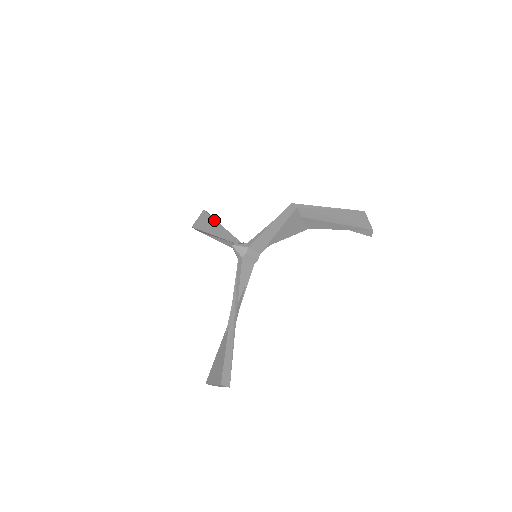
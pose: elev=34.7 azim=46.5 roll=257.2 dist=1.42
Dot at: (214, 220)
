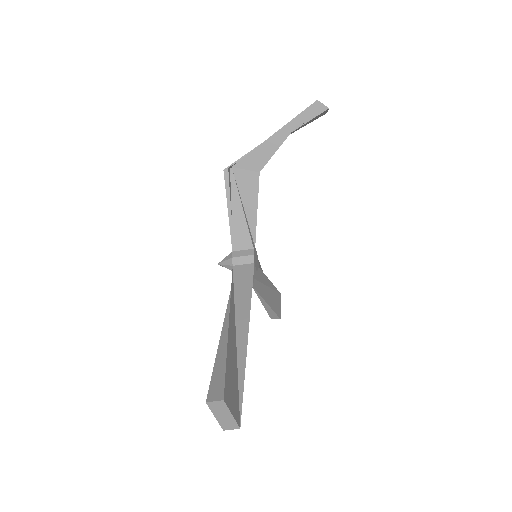
Dot at: occluded
